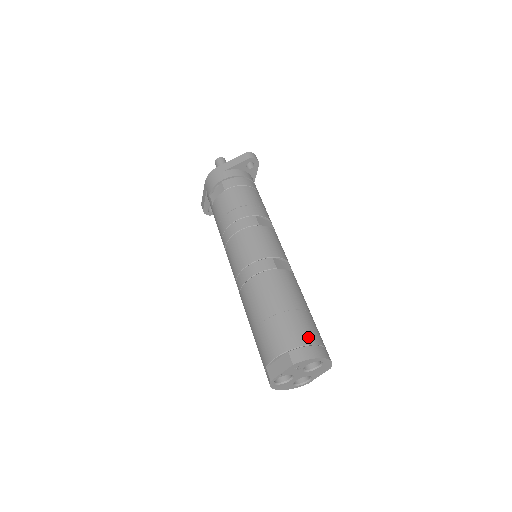
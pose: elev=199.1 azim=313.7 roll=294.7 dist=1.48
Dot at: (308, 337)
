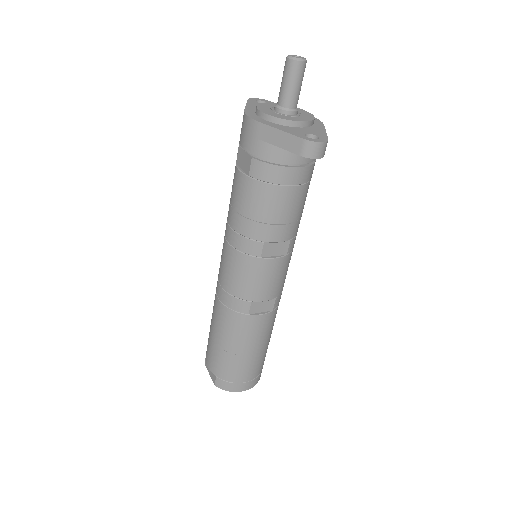
Dot at: (238, 377)
